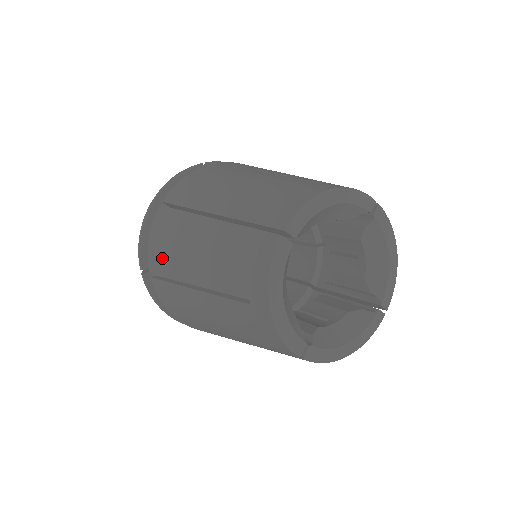
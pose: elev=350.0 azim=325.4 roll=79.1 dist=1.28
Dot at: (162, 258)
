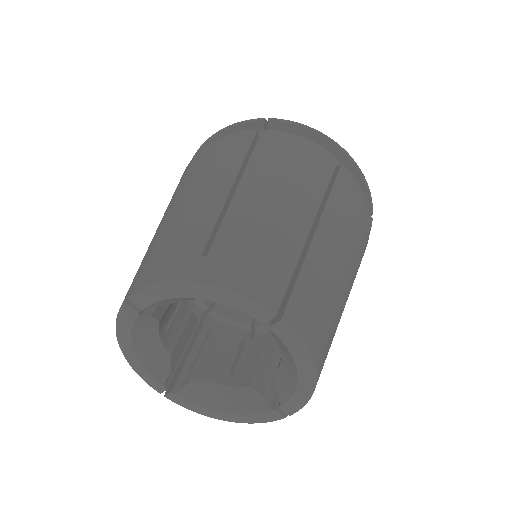
Dot at: occluded
